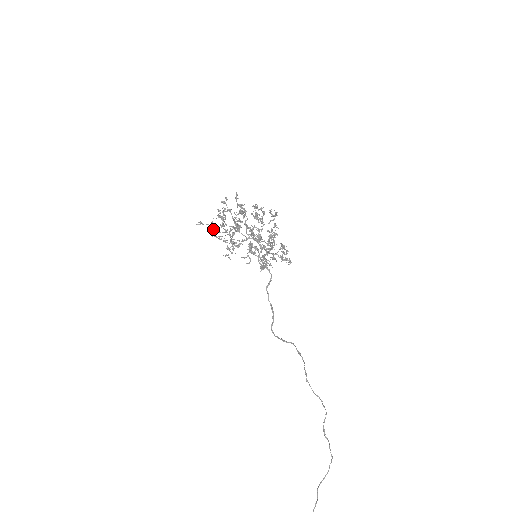
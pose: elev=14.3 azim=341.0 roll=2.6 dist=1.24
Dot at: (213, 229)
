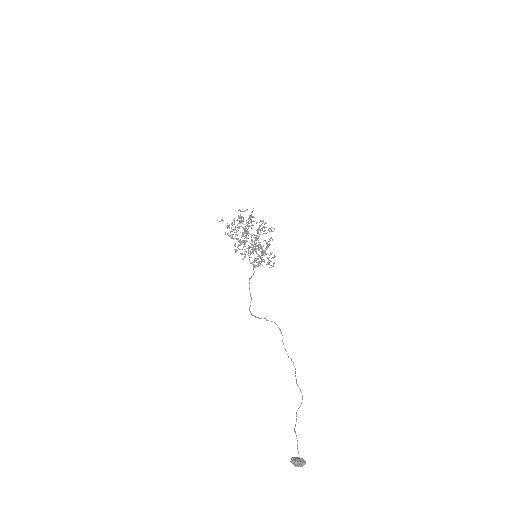
Dot at: (227, 227)
